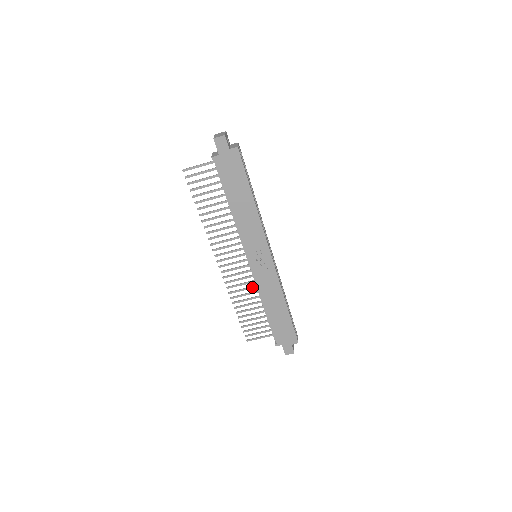
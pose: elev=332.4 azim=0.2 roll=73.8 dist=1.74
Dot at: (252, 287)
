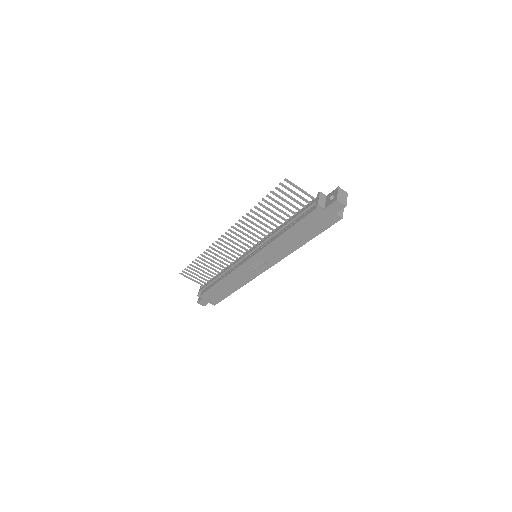
Dot at: (227, 261)
